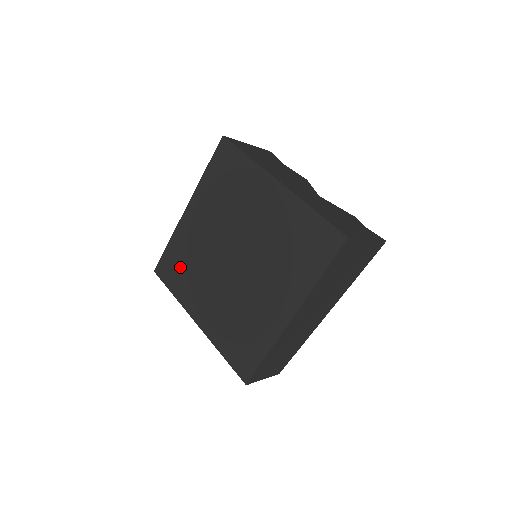
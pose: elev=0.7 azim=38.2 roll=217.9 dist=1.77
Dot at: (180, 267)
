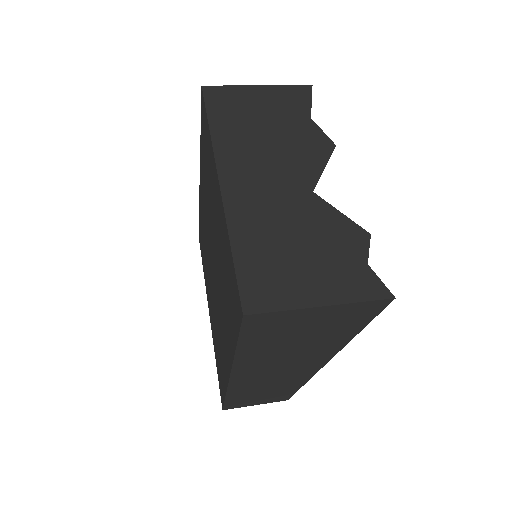
Dot at: (202, 243)
